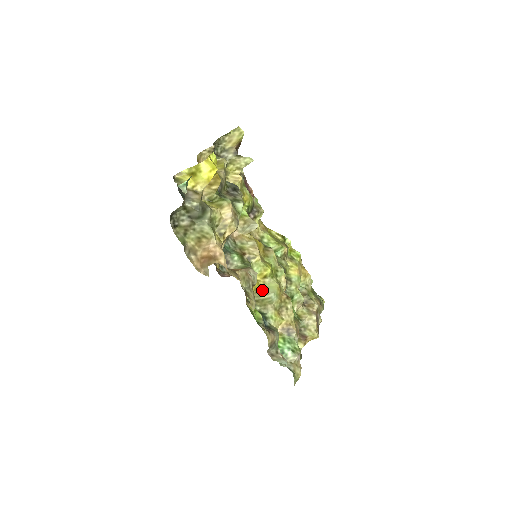
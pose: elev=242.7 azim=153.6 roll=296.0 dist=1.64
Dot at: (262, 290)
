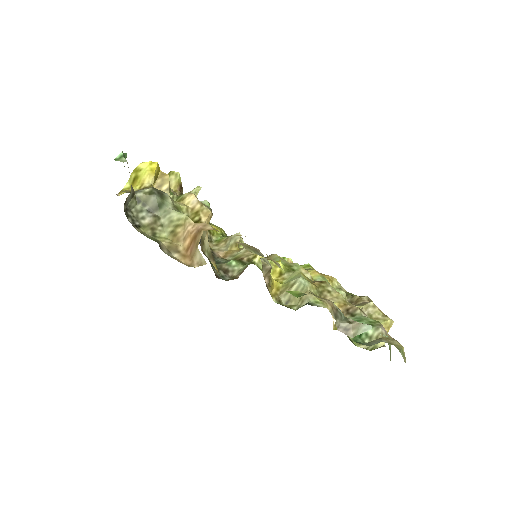
Dot at: (286, 285)
